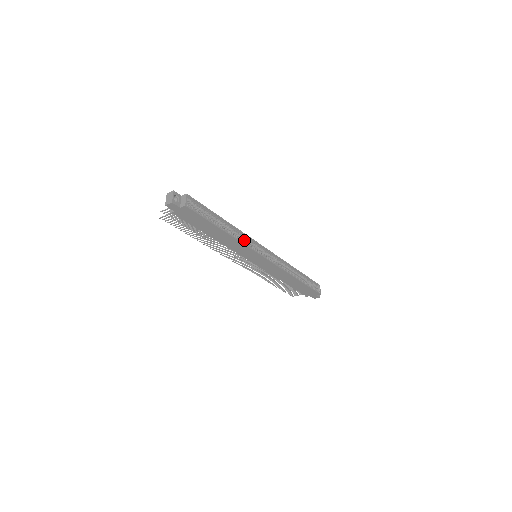
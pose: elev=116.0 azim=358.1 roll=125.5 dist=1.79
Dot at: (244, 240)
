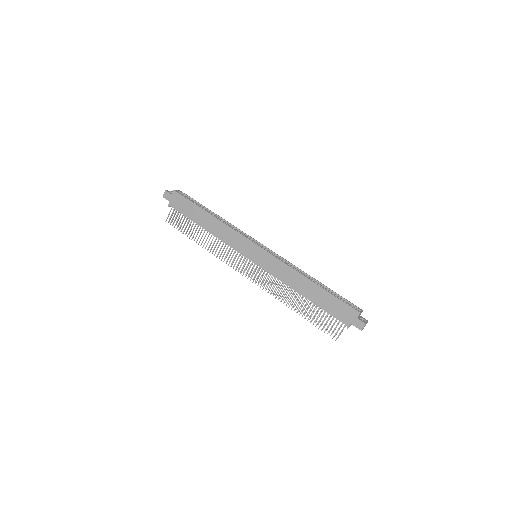
Dot at: occluded
